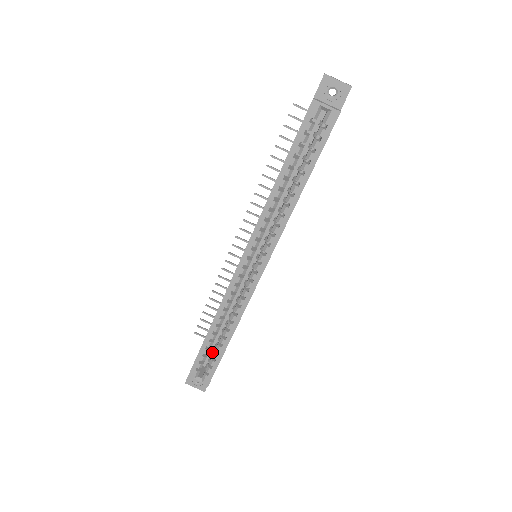
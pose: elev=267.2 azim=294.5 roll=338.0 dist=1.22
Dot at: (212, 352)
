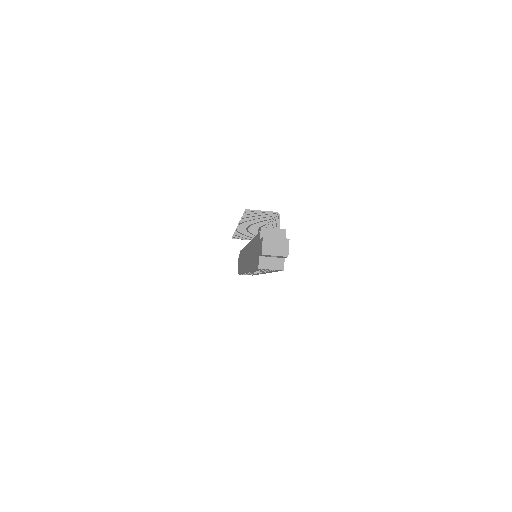
Dot at: occluded
